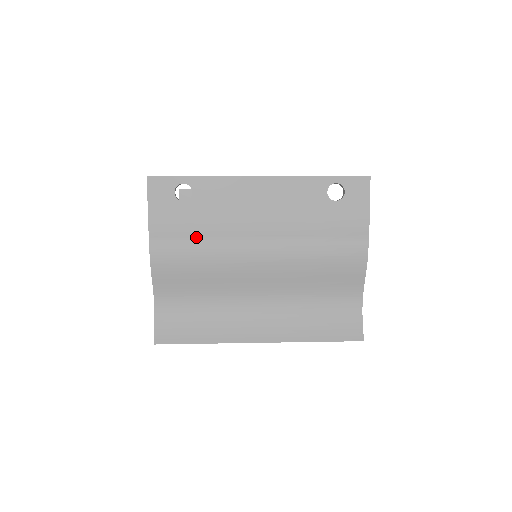
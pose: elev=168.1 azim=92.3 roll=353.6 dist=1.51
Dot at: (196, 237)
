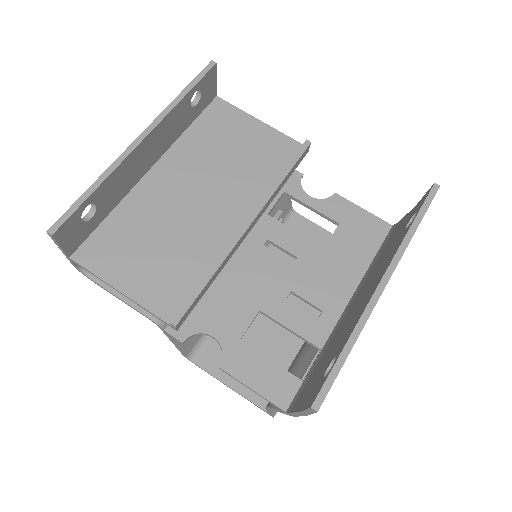
Dot at: occluded
